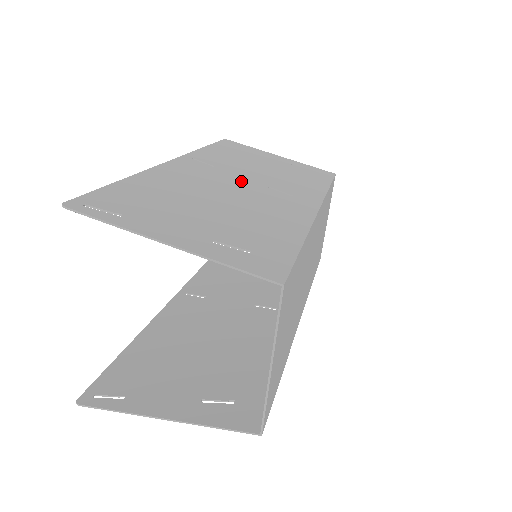
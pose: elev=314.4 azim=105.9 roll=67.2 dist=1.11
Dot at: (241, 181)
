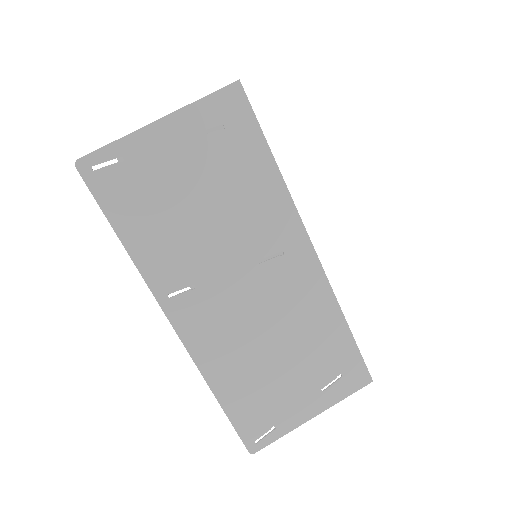
Dot at: (239, 285)
